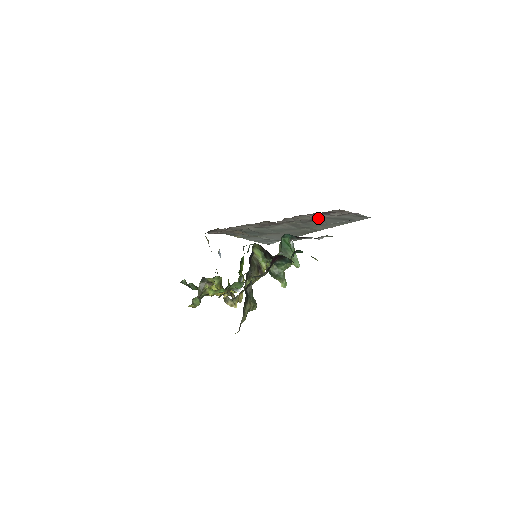
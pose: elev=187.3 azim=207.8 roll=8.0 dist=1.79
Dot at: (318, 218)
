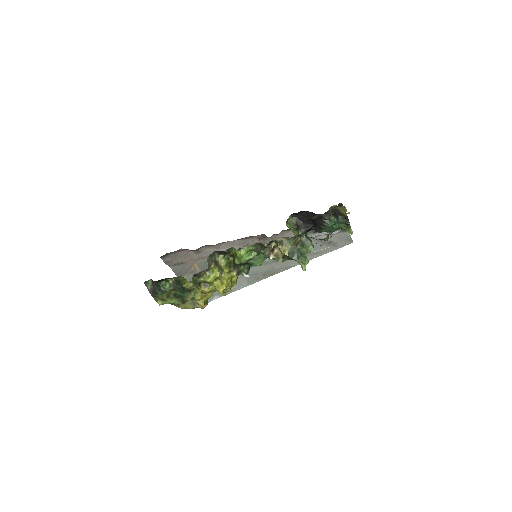
Dot at: occluded
